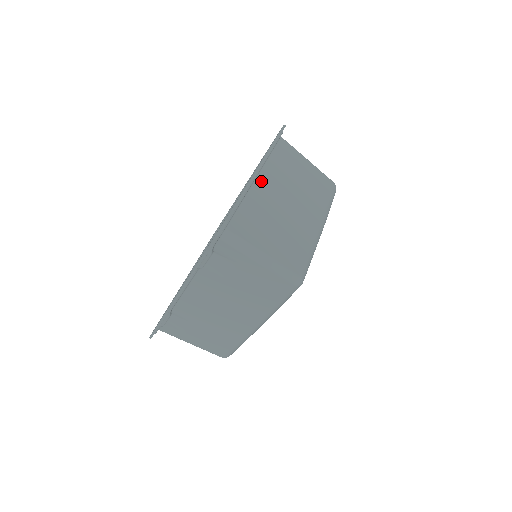
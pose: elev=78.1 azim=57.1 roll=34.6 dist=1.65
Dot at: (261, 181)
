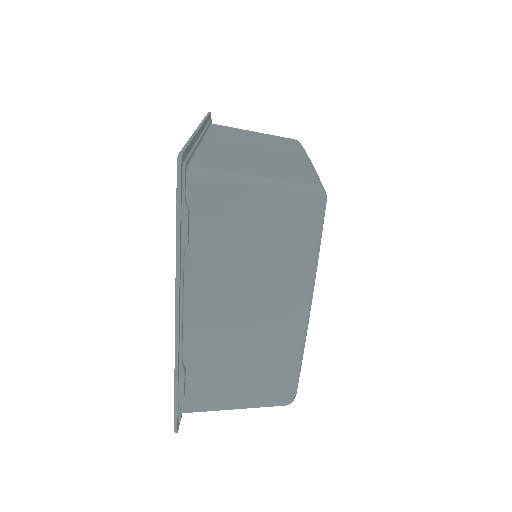
Dot at: (210, 141)
